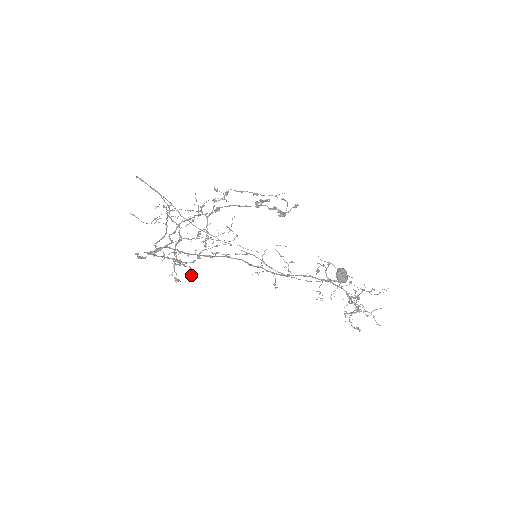
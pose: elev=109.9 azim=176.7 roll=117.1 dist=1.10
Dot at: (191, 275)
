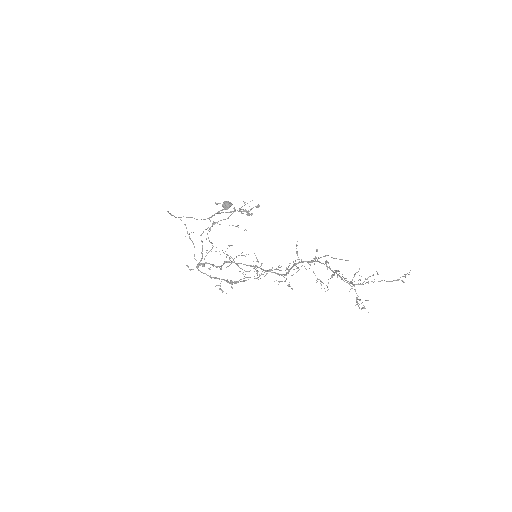
Dot at: (232, 288)
